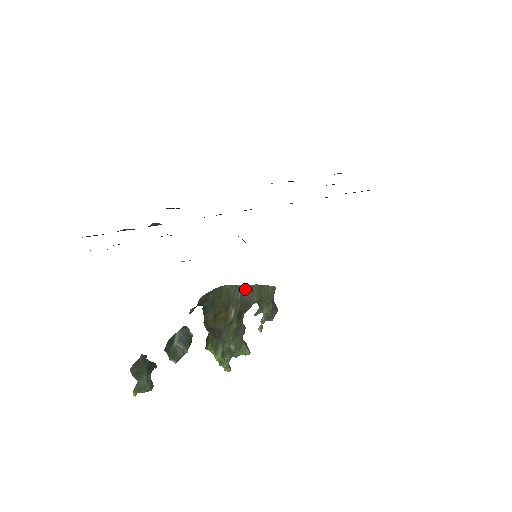
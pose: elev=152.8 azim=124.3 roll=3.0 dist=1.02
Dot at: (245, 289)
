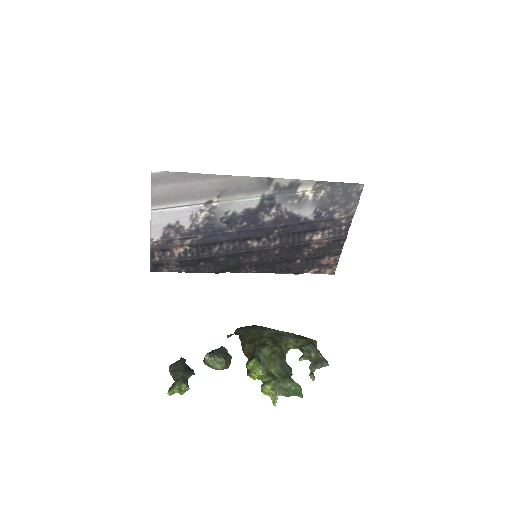
Dot at: (280, 331)
